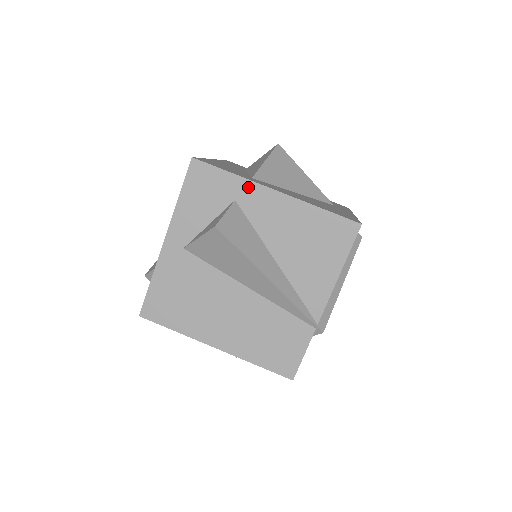
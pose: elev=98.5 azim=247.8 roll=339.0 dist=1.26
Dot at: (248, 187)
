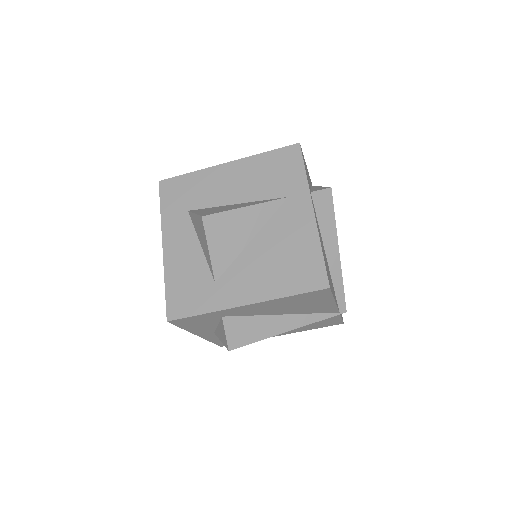
Dot at: (223, 312)
